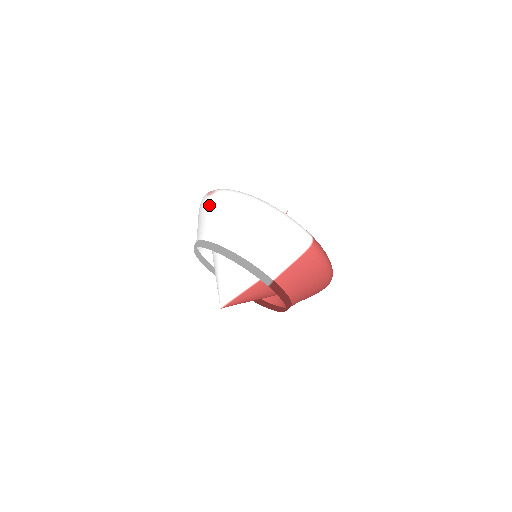
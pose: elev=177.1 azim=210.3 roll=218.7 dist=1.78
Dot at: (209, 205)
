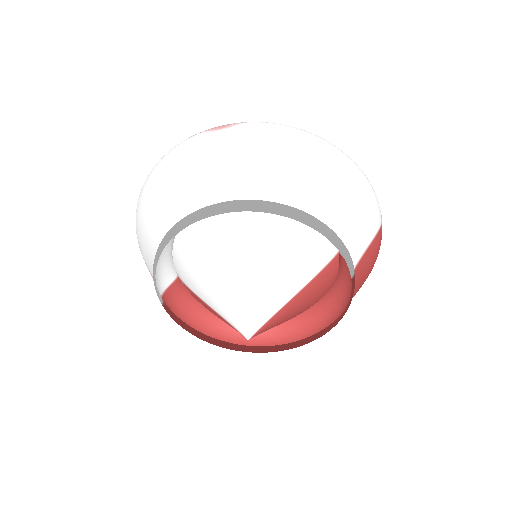
Dot at: (232, 142)
